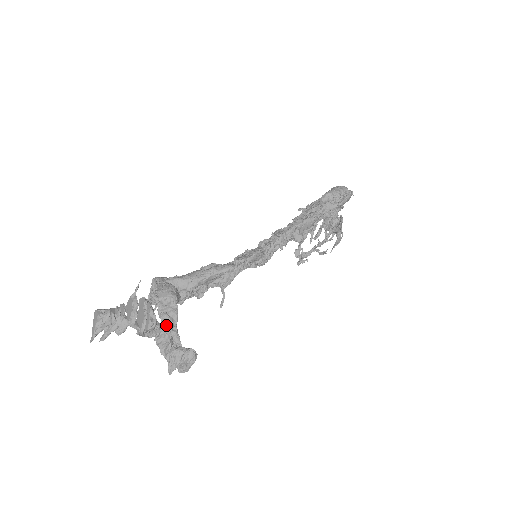
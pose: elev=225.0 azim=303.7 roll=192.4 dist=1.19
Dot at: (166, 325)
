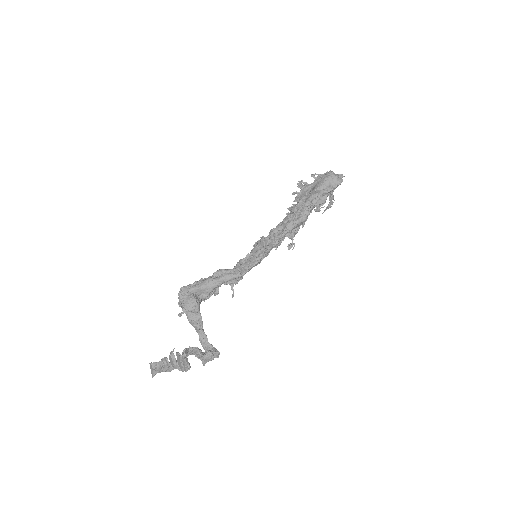
Dot at: (195, 328)
